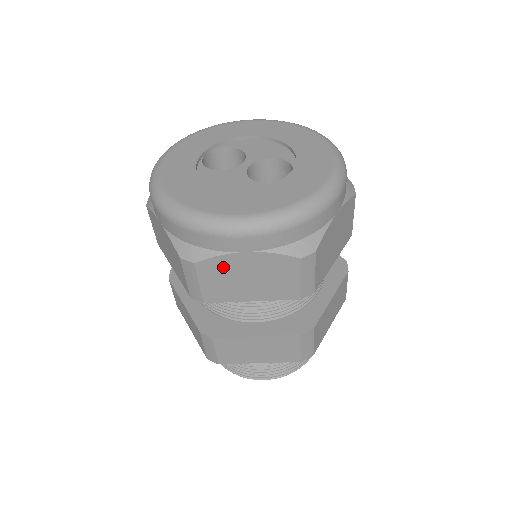
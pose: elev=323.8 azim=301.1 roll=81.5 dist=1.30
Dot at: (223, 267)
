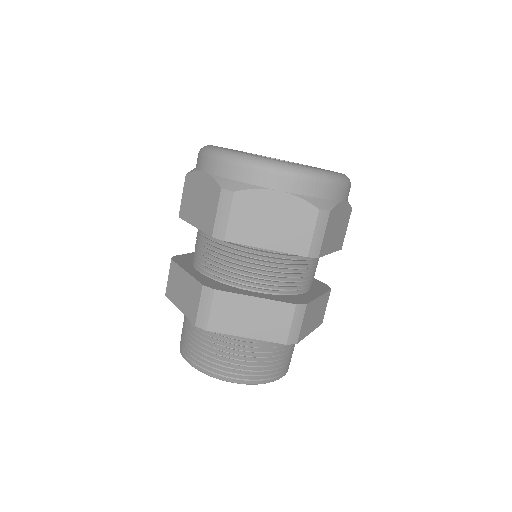
Dot at: (256, 202)
